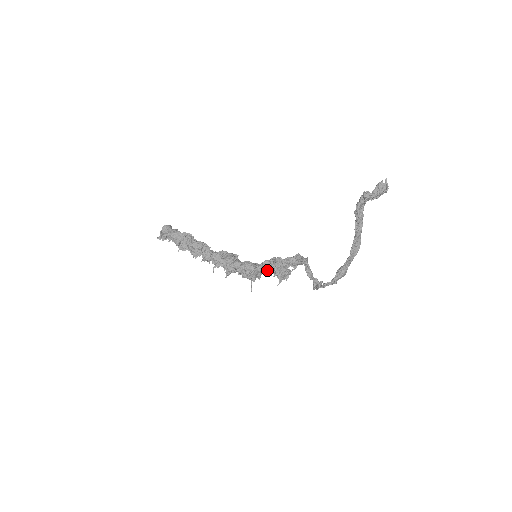
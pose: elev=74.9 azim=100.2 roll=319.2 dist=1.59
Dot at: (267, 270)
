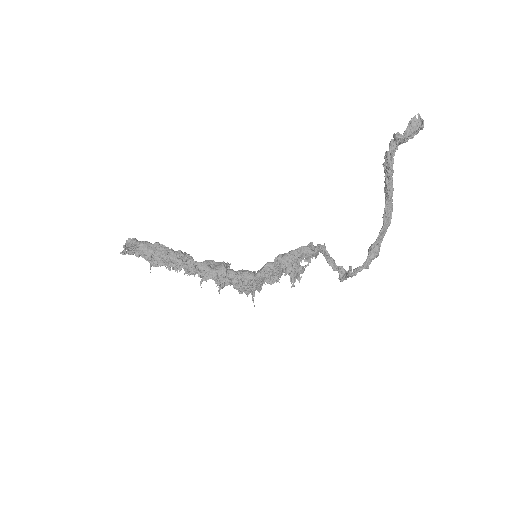
Dot at: (270, 277)
